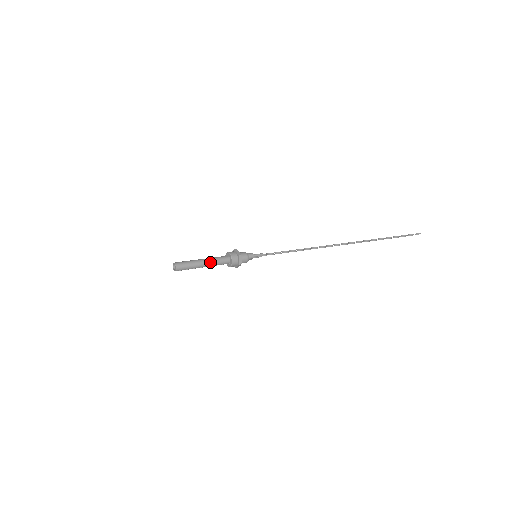
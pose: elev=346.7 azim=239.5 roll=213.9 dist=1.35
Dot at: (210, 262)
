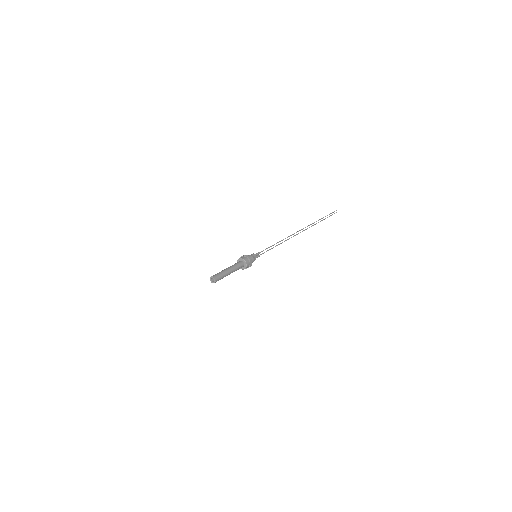
Dot at: (232, 267)
